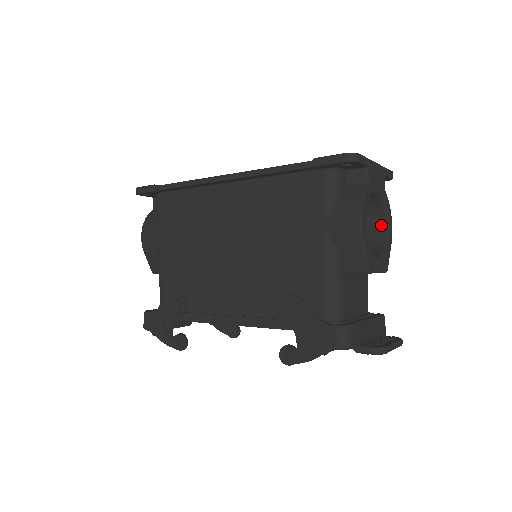
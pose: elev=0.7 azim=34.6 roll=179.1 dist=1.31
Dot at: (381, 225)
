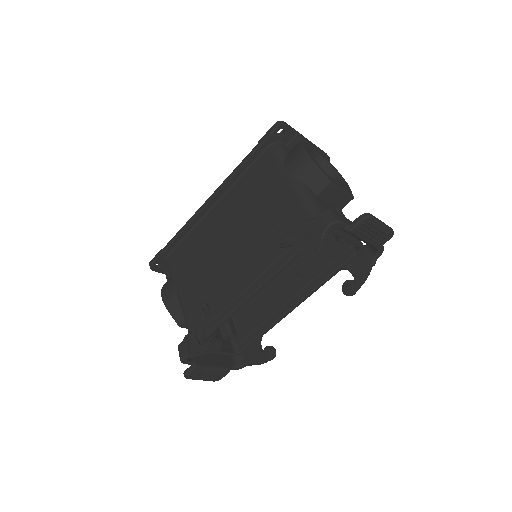
Dot at: (334, 179)
